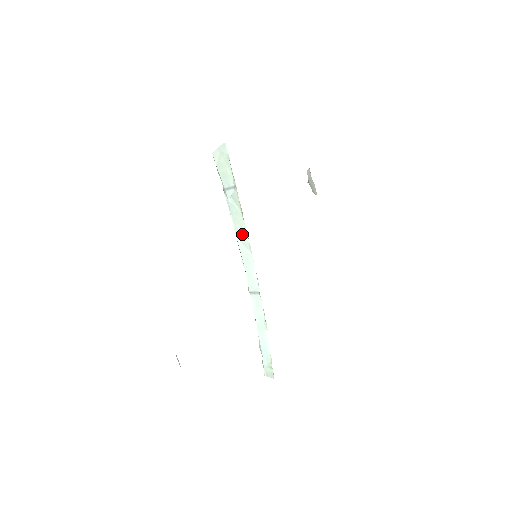
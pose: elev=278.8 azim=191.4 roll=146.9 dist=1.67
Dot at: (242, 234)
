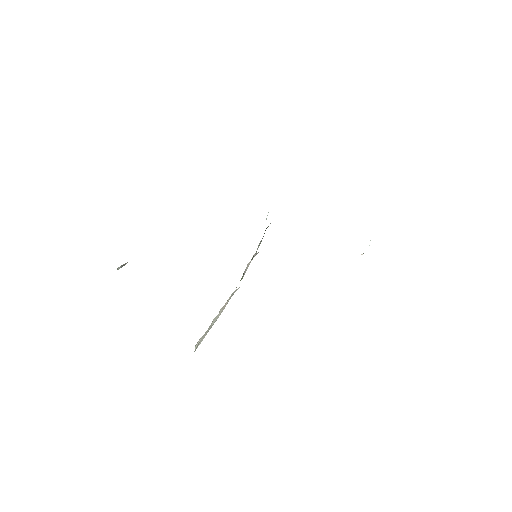
Dot at: occluded
